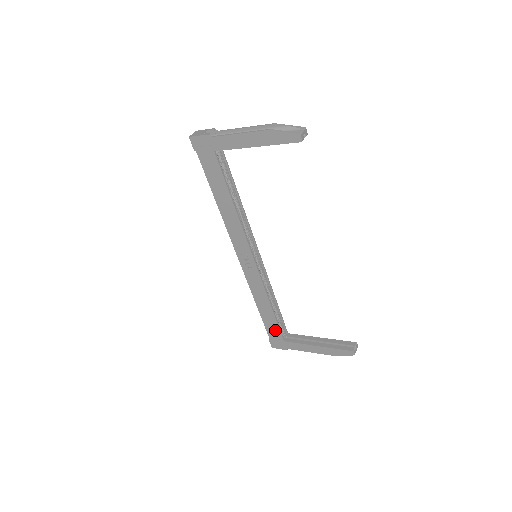
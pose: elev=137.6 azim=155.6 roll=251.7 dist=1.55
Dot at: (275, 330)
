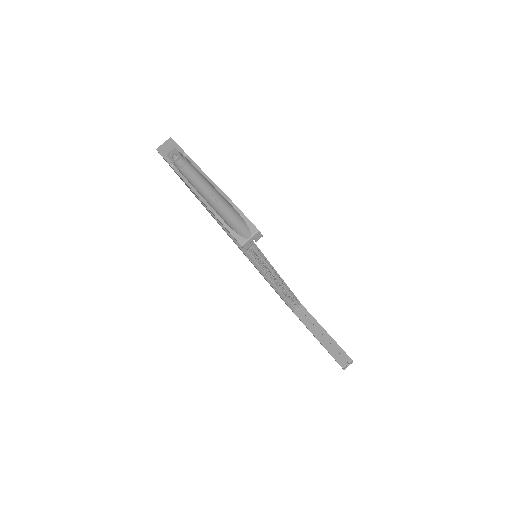
Dot at: occluded
